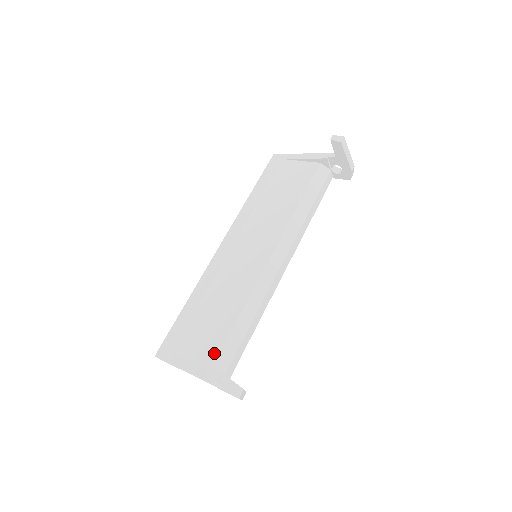
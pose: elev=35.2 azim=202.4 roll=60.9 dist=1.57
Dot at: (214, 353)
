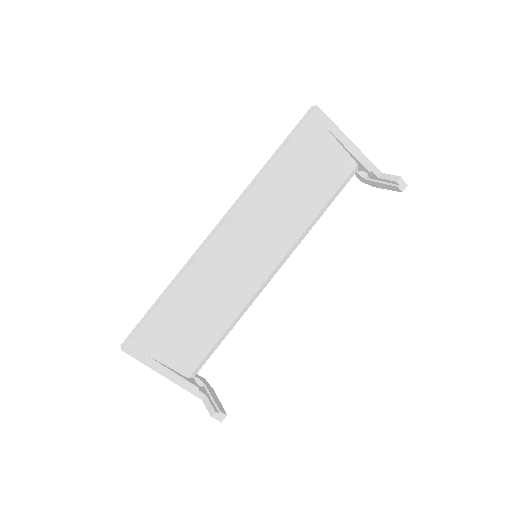
Dot at: (196, 362)
